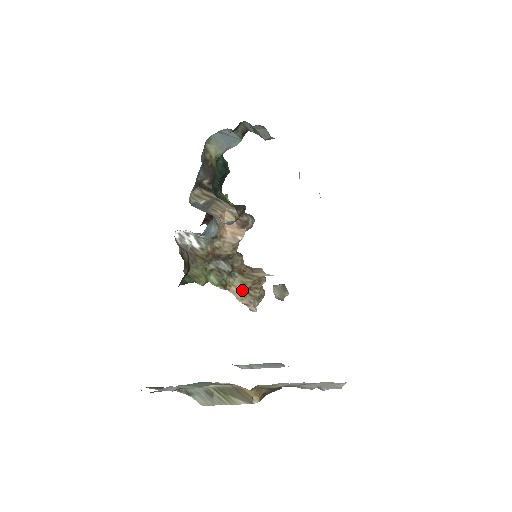
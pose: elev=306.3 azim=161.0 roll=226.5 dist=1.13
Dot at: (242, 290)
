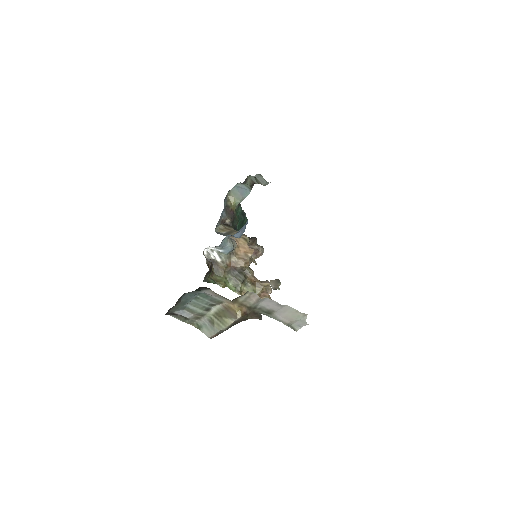
Dot at: occluded
